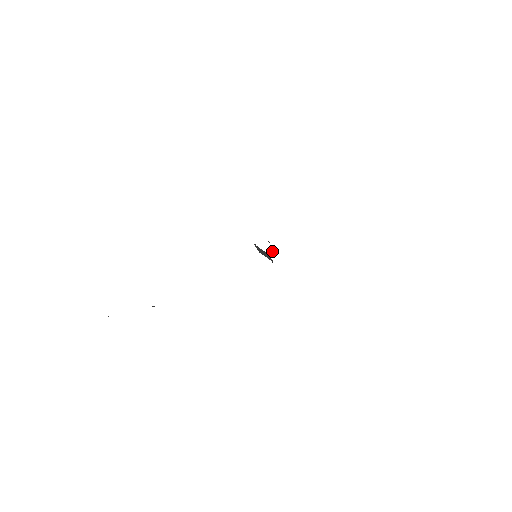
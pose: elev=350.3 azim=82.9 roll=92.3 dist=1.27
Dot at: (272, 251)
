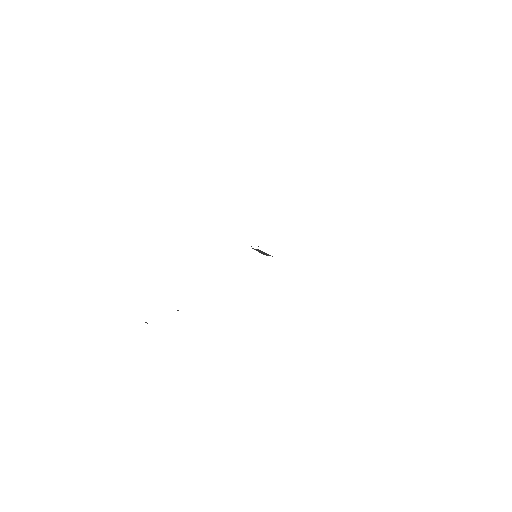
Dot at: occluded
